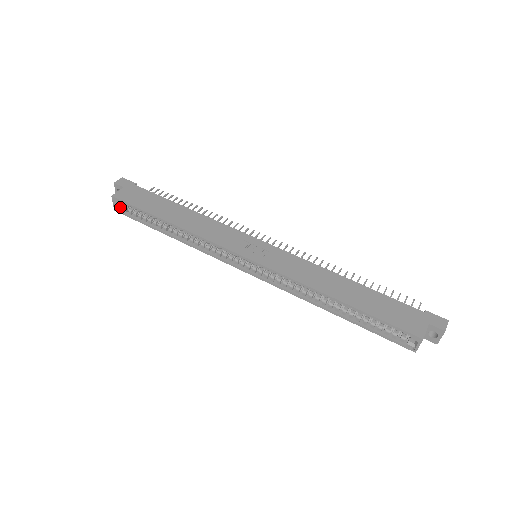
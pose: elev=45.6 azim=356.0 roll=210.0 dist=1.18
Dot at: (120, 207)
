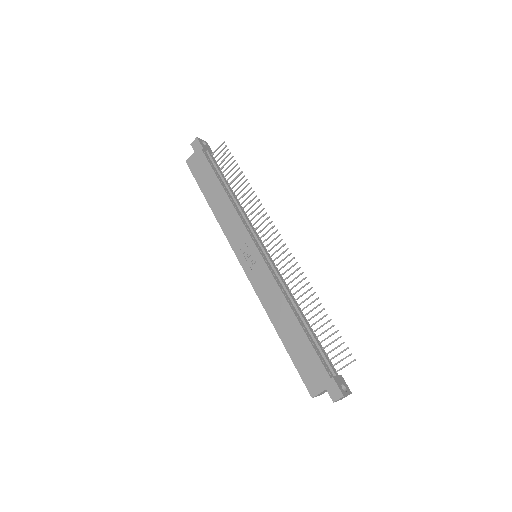
Dot at: occluded
